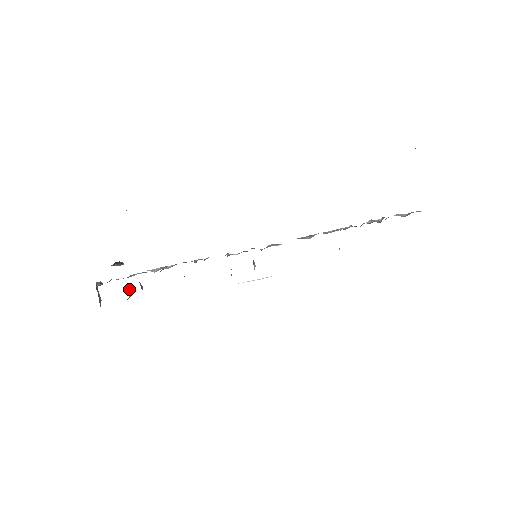
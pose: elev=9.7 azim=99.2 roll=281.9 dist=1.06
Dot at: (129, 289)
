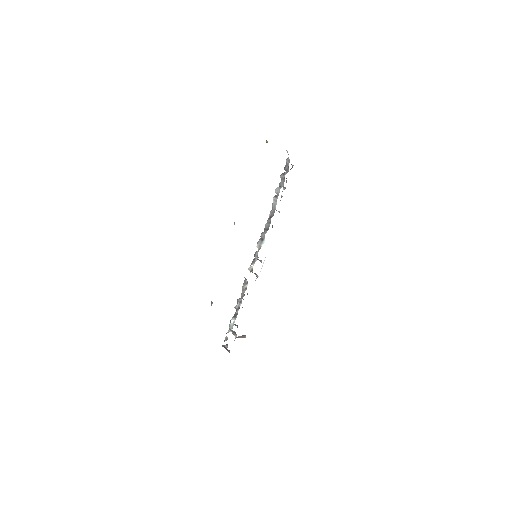
Dot at: (233, 332)
